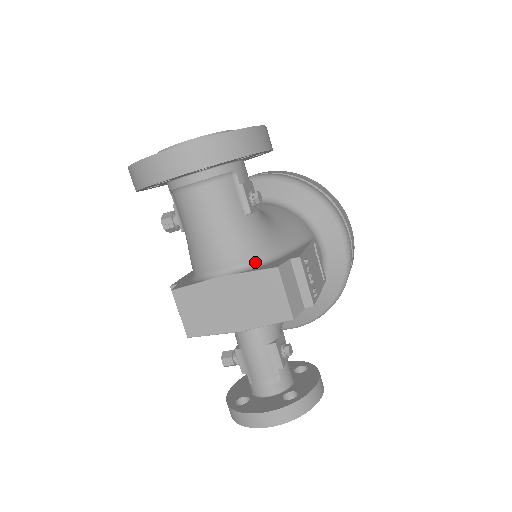
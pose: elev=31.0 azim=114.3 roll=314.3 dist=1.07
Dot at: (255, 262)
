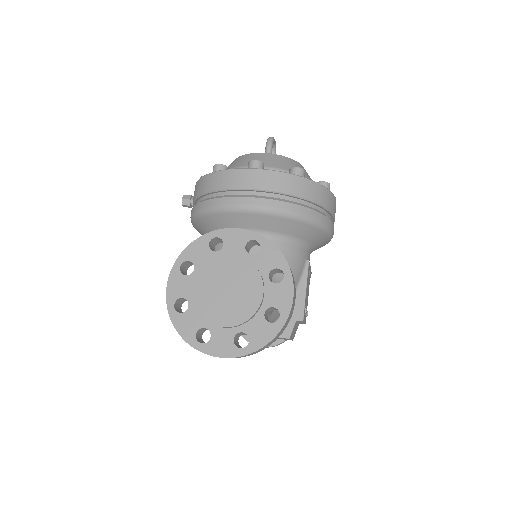
Dot at: occluded
